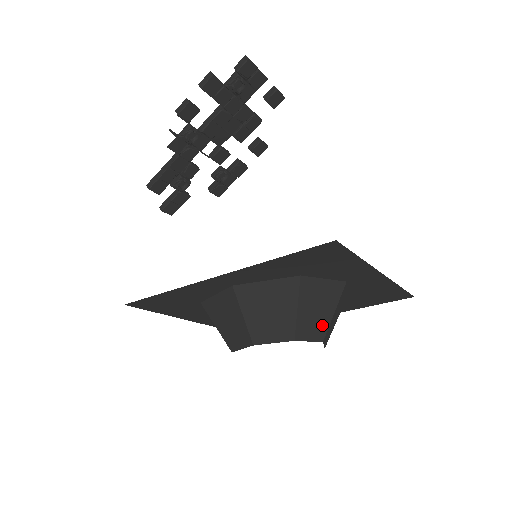
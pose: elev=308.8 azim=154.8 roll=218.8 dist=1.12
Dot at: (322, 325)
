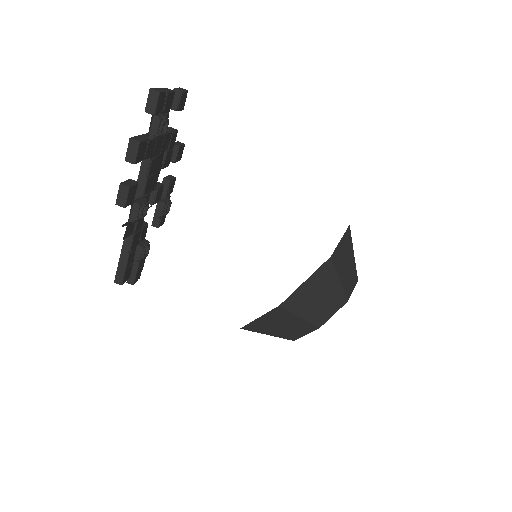
Dot at: (353, 271)
